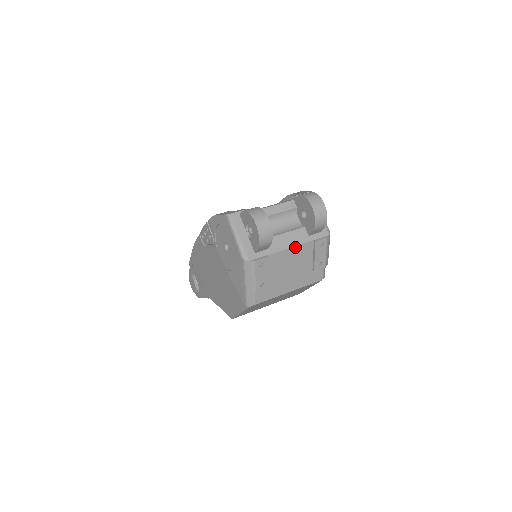
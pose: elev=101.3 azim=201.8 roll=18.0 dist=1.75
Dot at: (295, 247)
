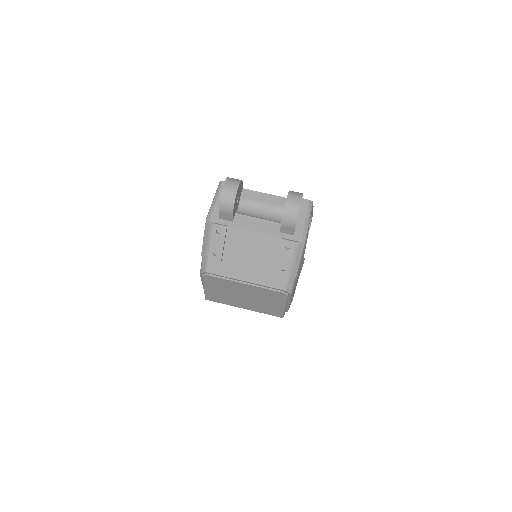
Dot at: (260, 234)
